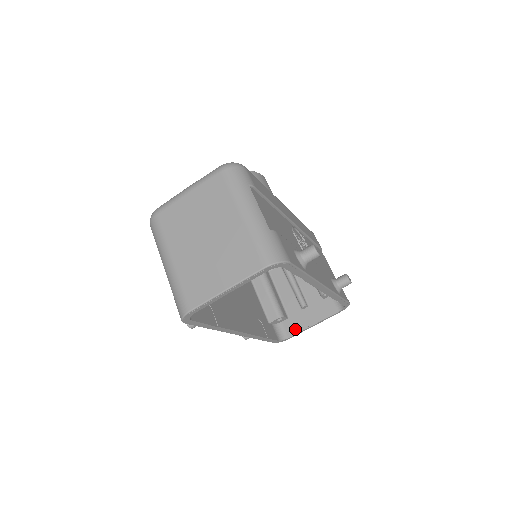
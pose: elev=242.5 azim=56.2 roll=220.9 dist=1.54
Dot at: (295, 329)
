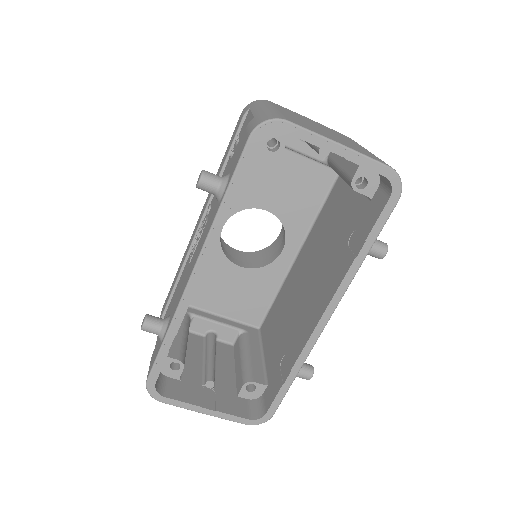
Dot at: (180, 395)
